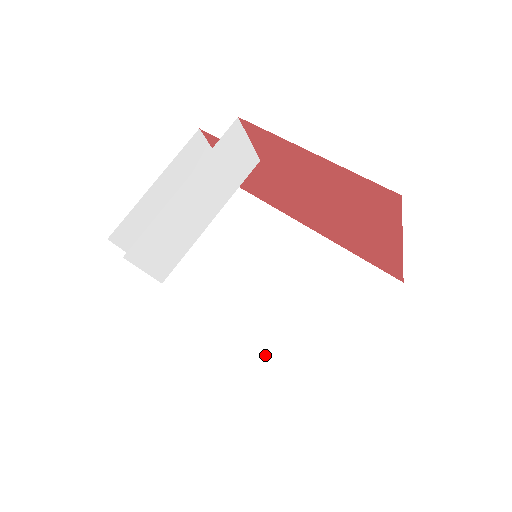
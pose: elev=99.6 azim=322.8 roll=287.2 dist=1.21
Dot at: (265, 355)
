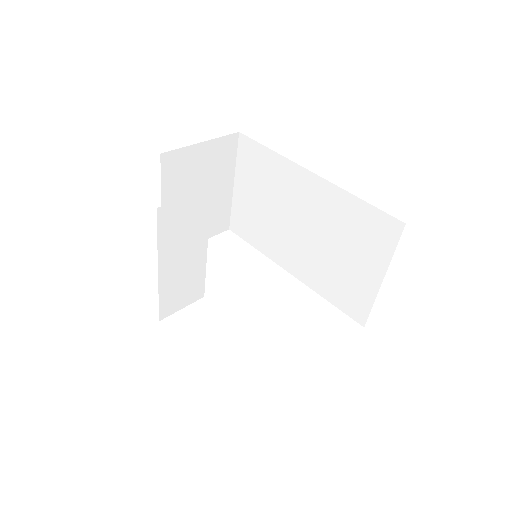
Dot at: (317, 291)
